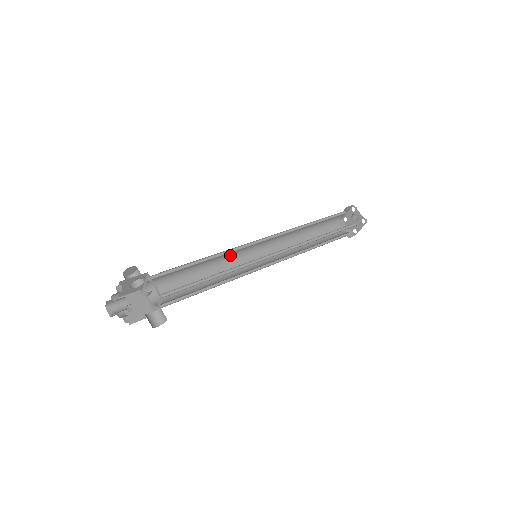
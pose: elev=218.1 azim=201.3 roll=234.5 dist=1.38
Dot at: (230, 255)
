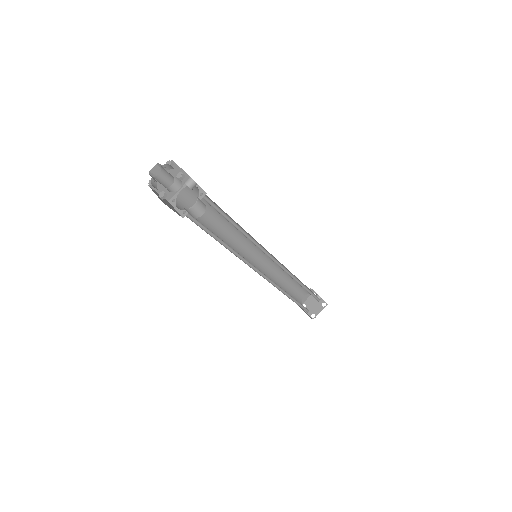
Dot at: (236, 241)
